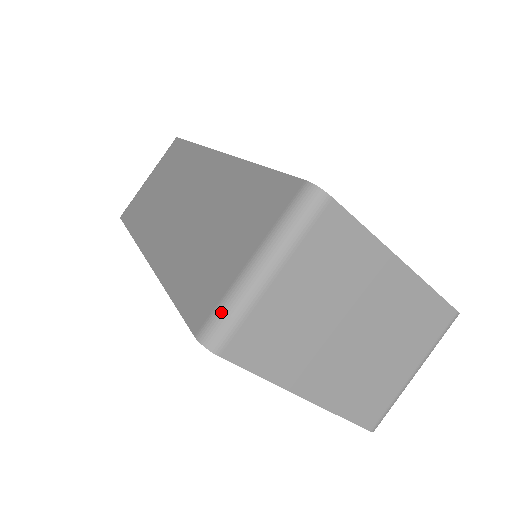
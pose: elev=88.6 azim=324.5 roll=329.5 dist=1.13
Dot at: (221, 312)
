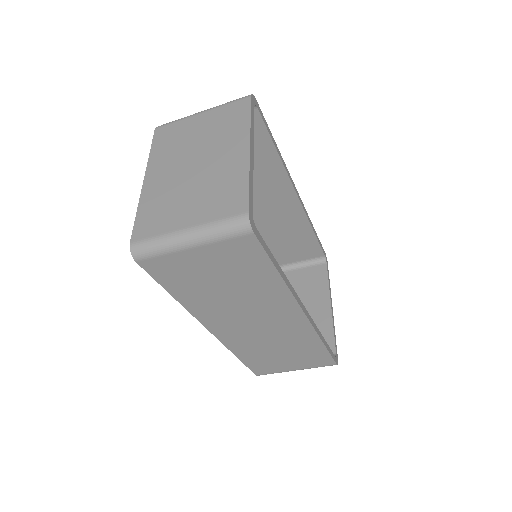
Dot at: occluded
